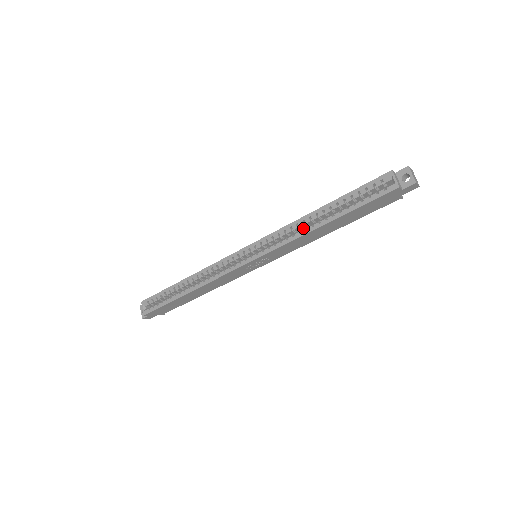
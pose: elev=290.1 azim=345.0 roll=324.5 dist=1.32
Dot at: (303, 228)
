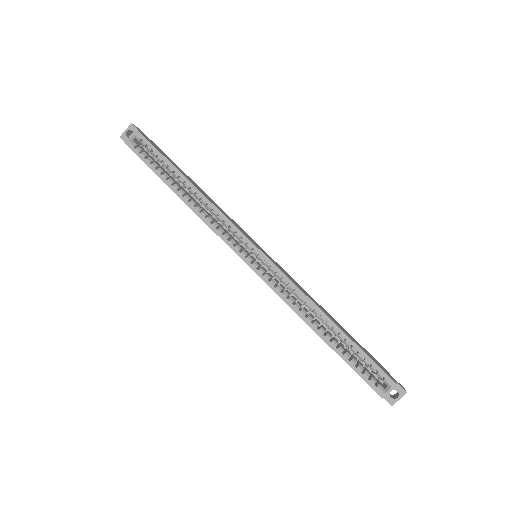
Dot at: (306, 304)
